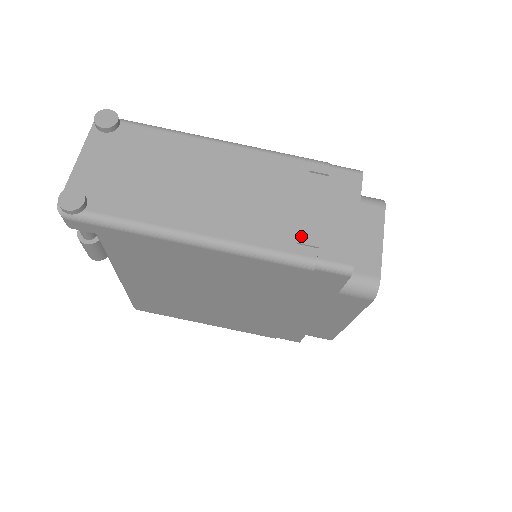
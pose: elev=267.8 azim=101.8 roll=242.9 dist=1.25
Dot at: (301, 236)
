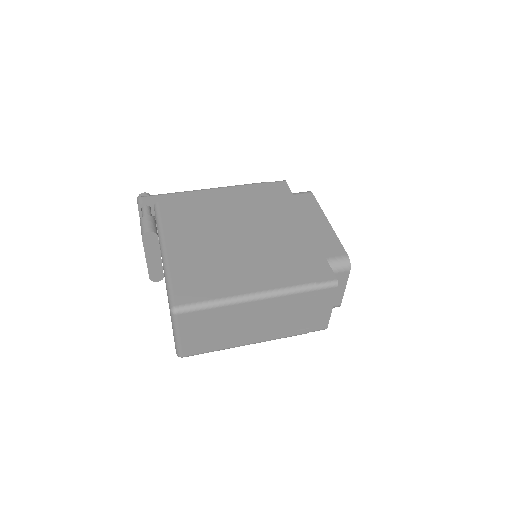
Dot at: occluded
